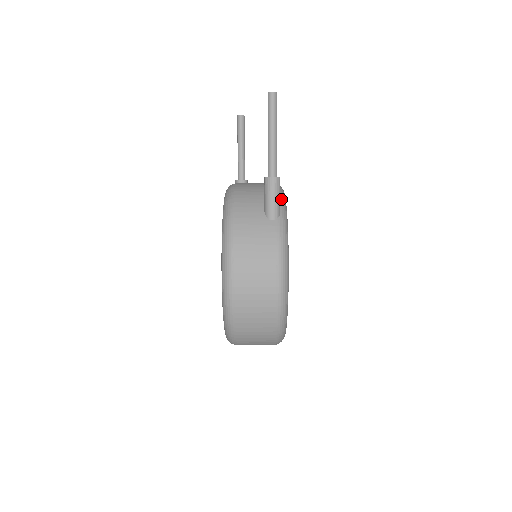
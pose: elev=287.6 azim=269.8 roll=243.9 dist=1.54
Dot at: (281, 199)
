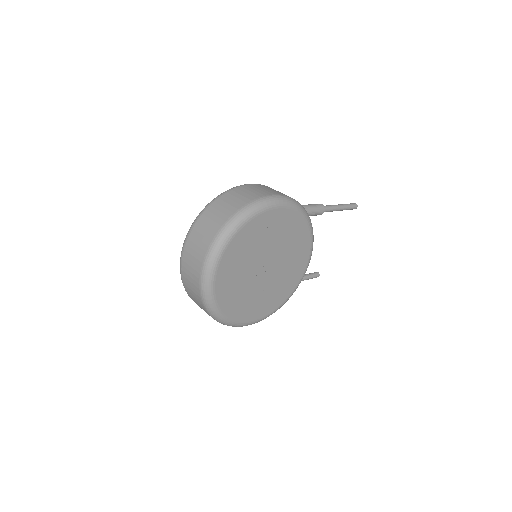
Dot at: occluded
